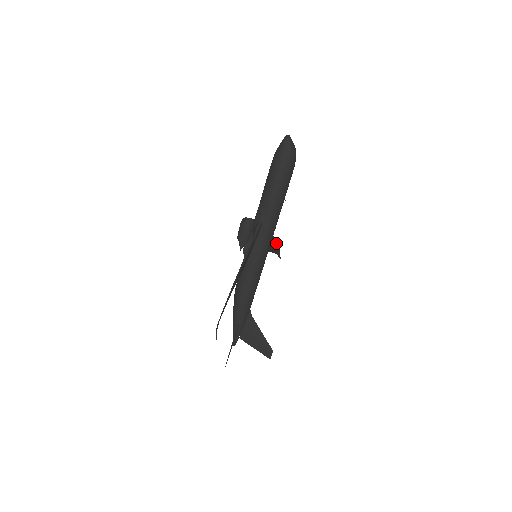
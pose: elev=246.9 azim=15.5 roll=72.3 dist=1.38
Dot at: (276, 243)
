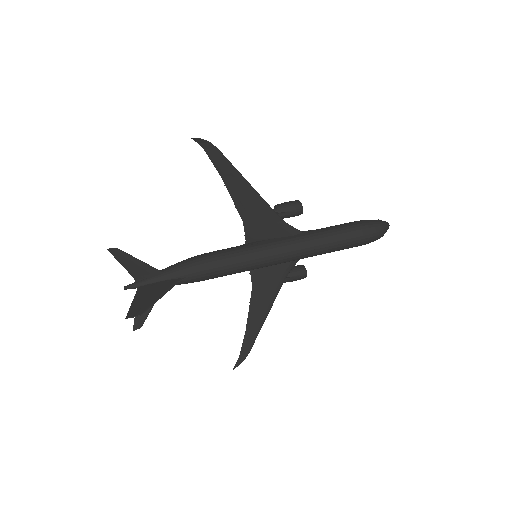
Dot at: (258, 332)
